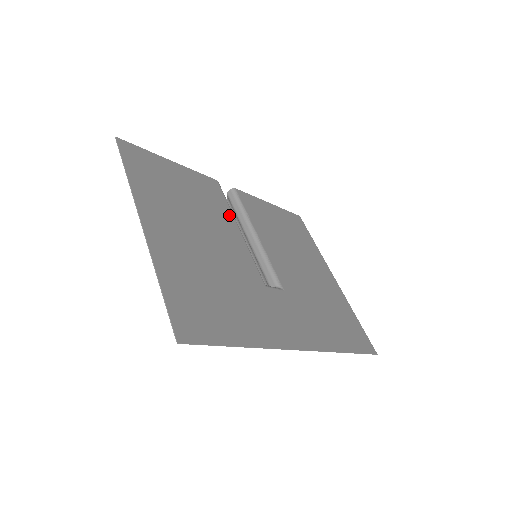
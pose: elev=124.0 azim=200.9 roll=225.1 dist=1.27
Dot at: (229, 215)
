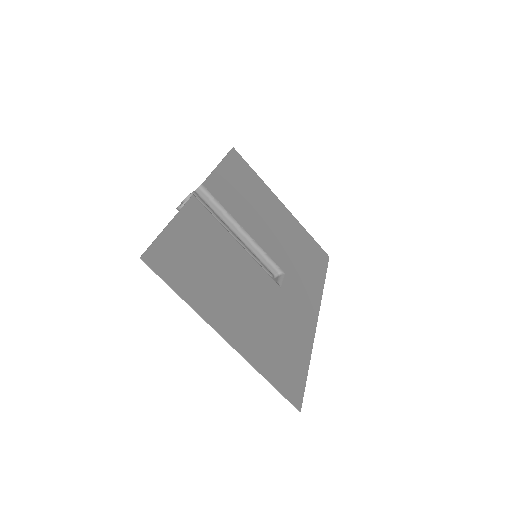
Dot at: (226, 235)
